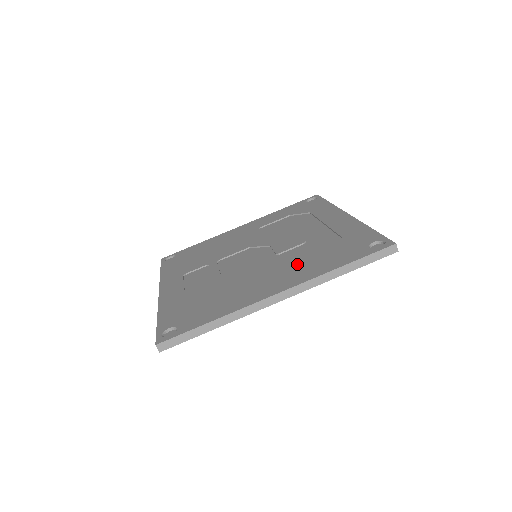
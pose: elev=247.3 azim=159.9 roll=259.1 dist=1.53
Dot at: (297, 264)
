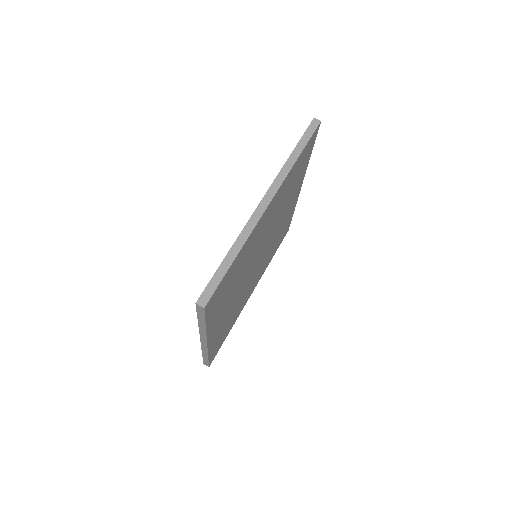
Dot at: occluded
